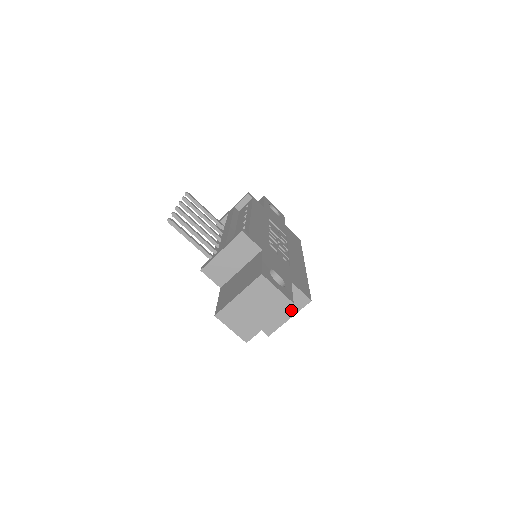
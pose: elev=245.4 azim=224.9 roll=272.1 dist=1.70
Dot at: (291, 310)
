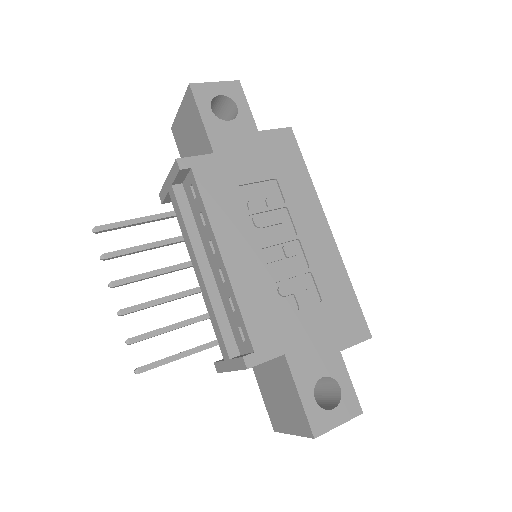
Dot at: occluded
